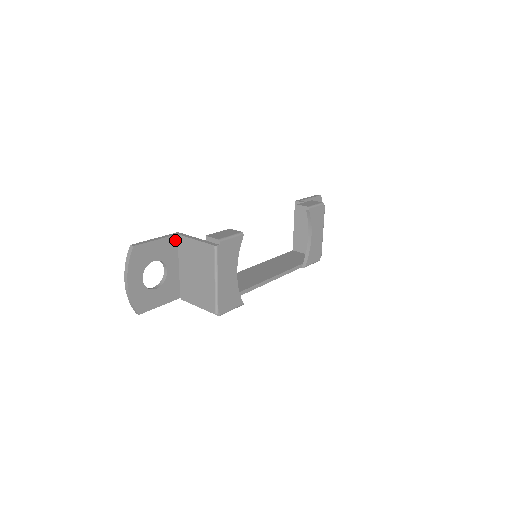
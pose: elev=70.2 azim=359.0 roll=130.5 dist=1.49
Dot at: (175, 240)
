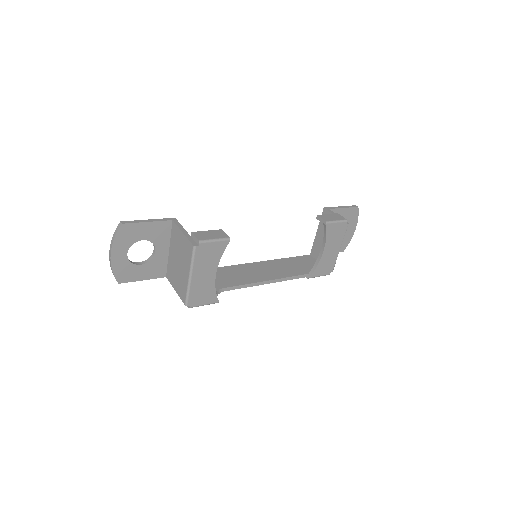
Dot at: (169, 225)
